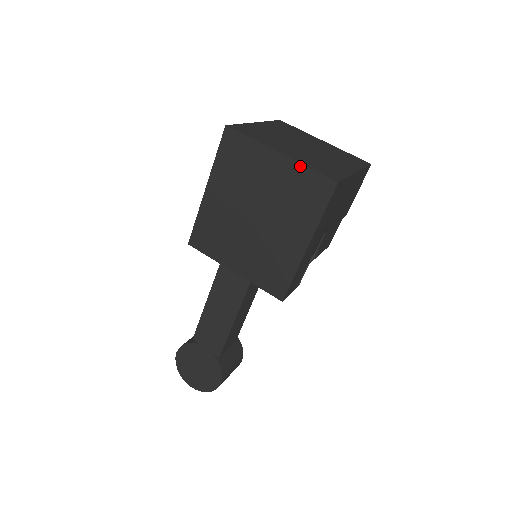
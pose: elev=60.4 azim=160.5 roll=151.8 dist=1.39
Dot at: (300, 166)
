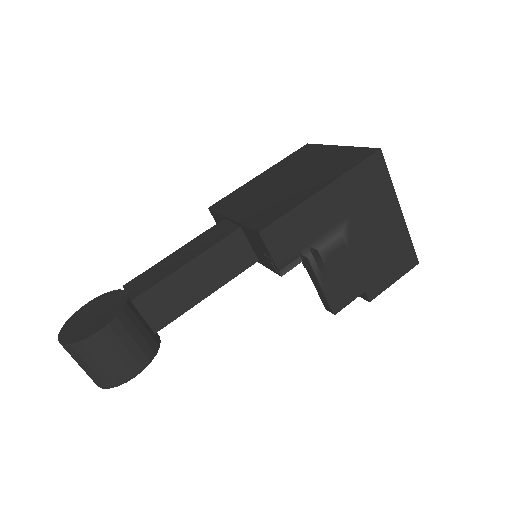
Dot at: (352, 148)
